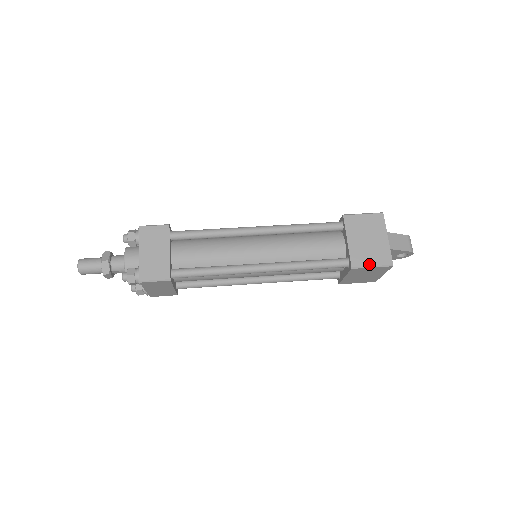
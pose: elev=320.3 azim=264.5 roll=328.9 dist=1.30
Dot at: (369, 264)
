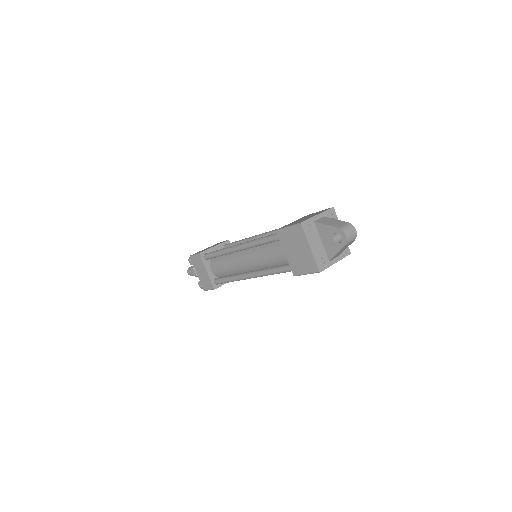
Dot at: (288, 226)
